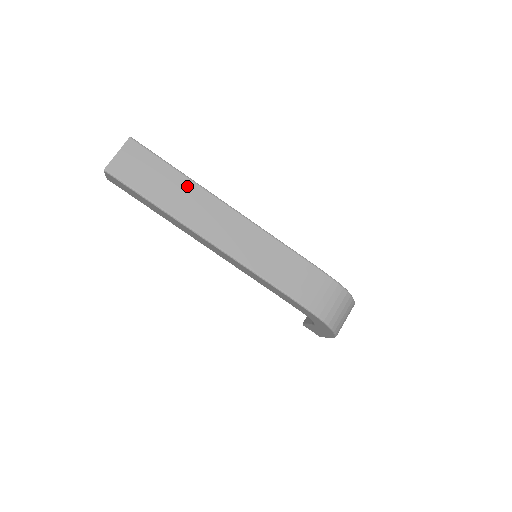
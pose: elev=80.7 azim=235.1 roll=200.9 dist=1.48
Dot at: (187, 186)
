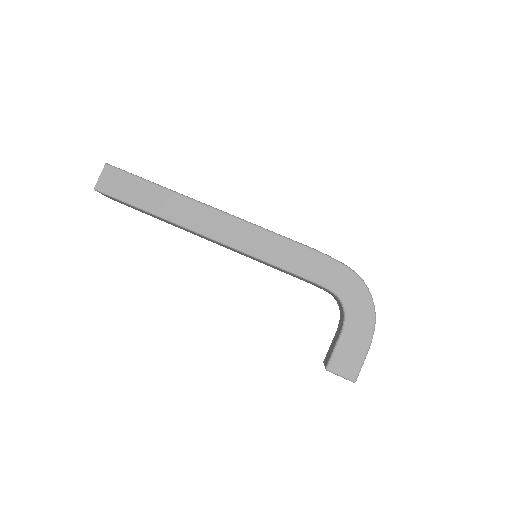
Dot at: occluded
